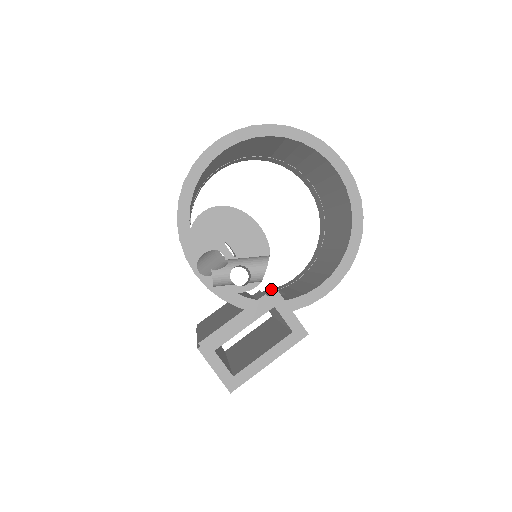
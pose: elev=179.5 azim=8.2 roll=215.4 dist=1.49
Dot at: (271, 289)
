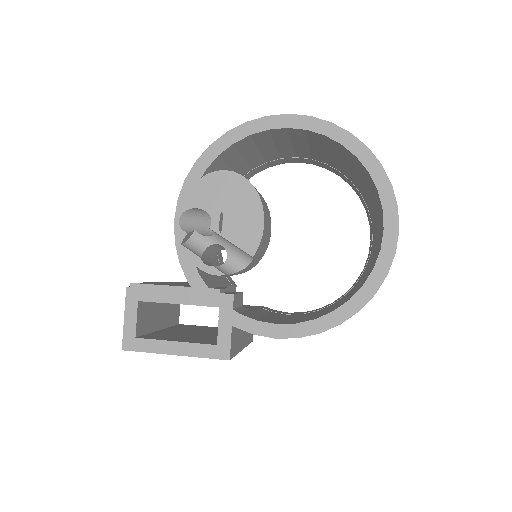
Dot at: occluded
